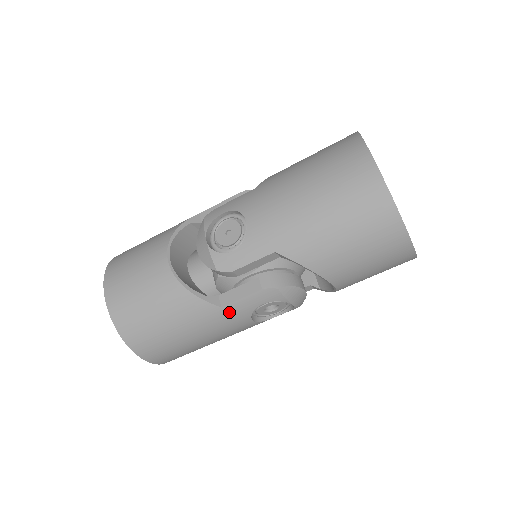
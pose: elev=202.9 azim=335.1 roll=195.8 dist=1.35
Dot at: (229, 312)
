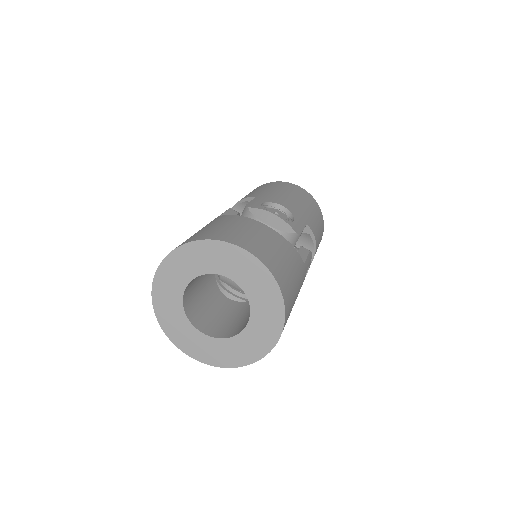
Dot at: (305, 270)
